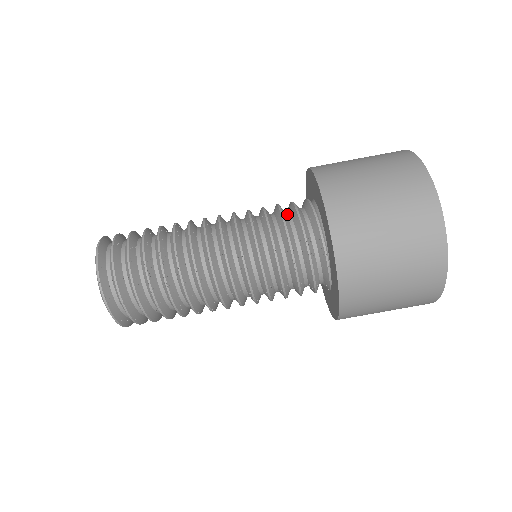
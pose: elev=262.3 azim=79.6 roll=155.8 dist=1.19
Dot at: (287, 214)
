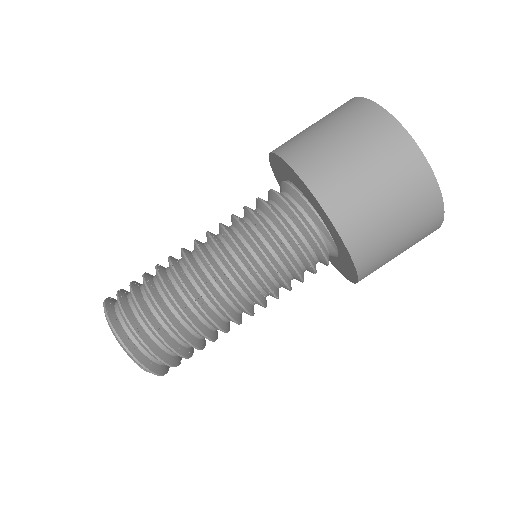
Dot at: occluded
